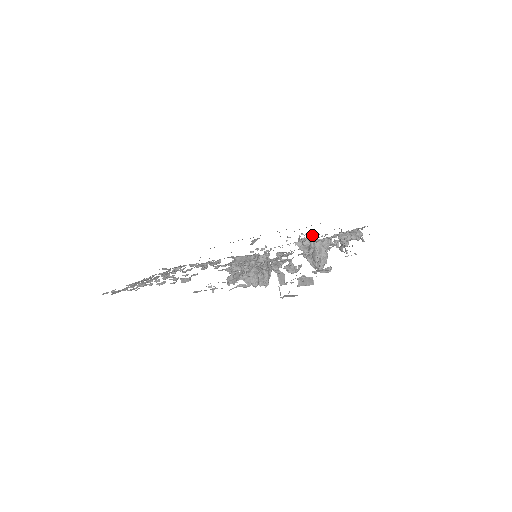
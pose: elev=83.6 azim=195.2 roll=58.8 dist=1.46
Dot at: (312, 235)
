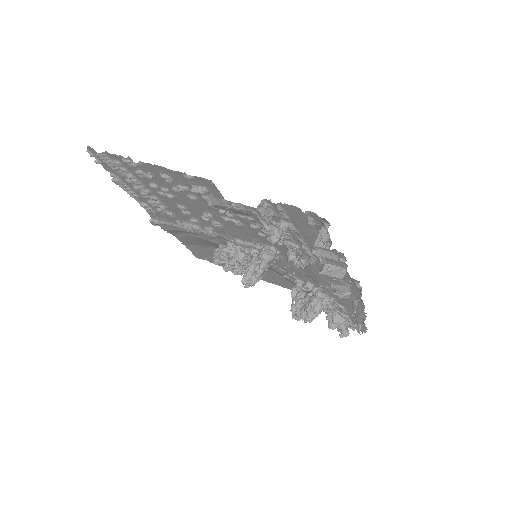
Dot at: occluded
